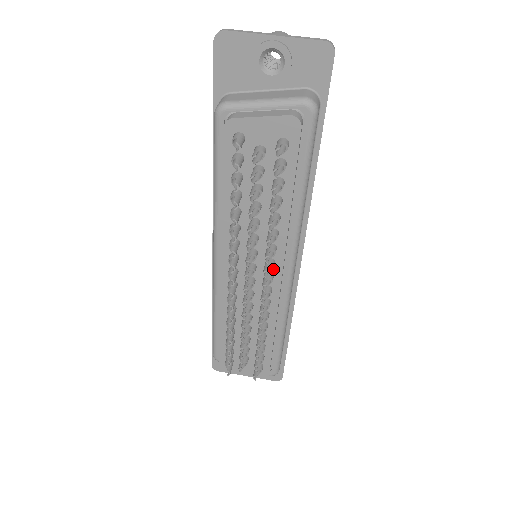
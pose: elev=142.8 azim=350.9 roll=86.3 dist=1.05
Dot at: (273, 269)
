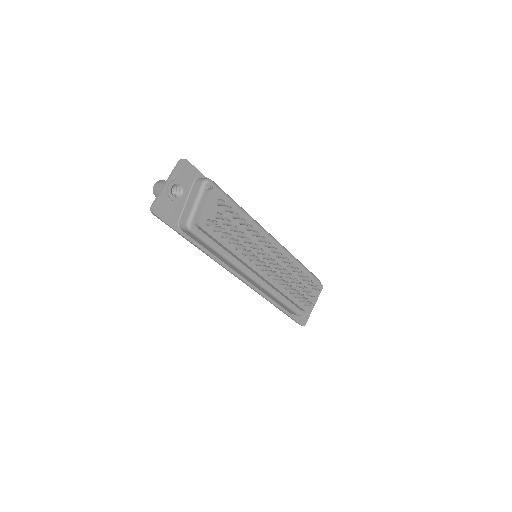
Dot at: occluded
